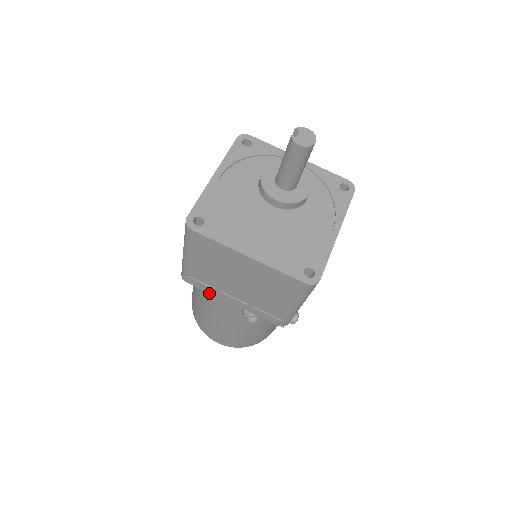
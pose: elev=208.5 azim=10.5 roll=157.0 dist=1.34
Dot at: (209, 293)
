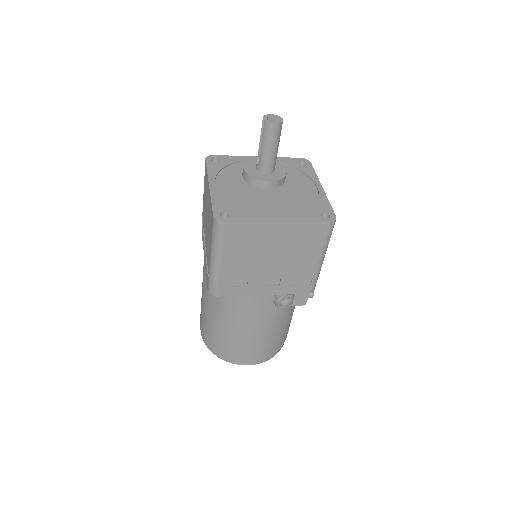
Dot at: (237, 301)
